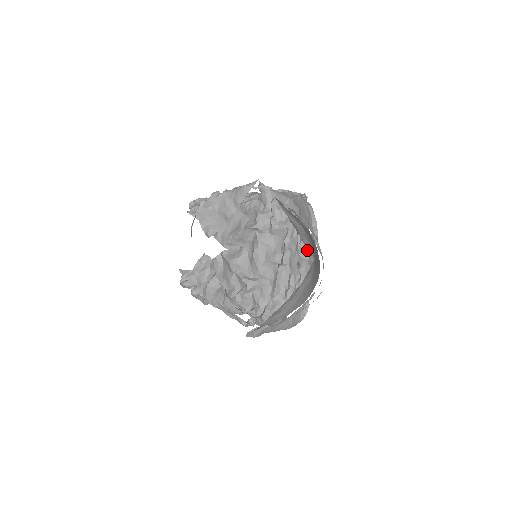
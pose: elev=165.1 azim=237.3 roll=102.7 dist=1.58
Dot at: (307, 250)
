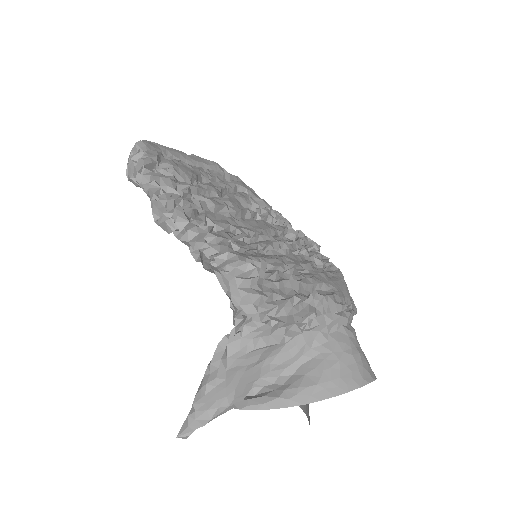
Dot at: occluded
